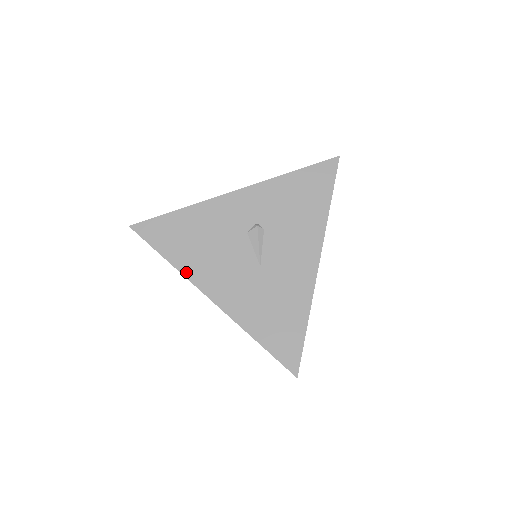
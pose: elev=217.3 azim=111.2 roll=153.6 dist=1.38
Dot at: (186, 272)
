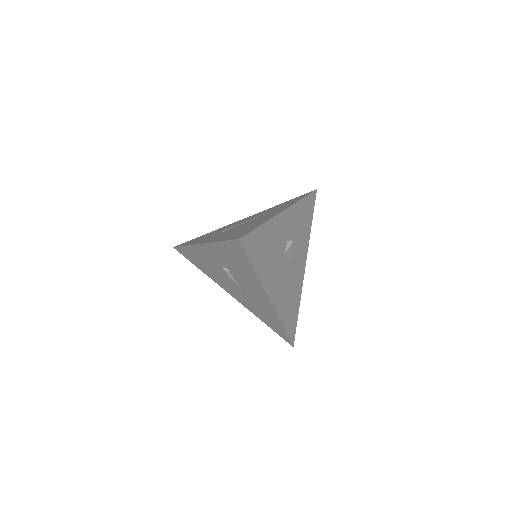
Dot at: (211, 278)
